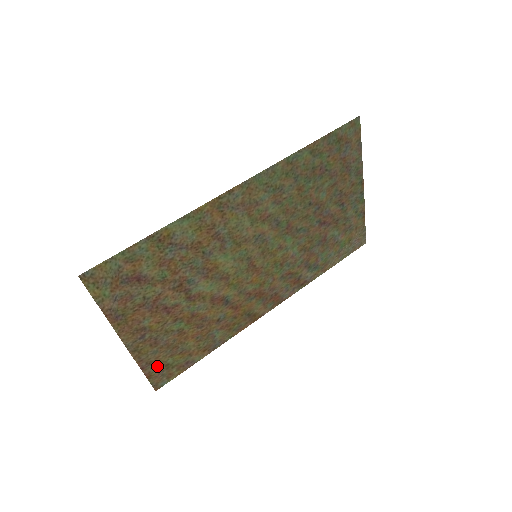
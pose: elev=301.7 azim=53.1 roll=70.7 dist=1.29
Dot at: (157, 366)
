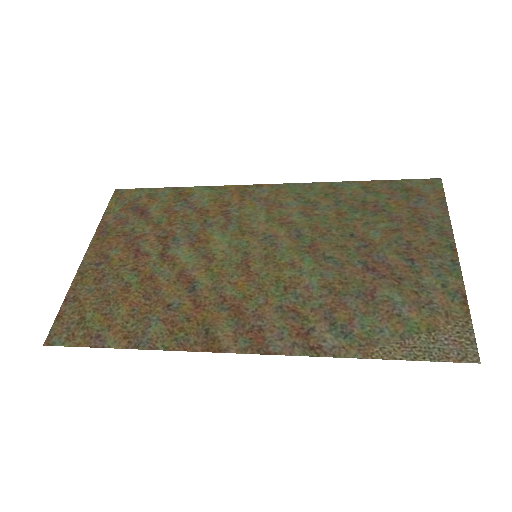
Dot at: (76, 311)
